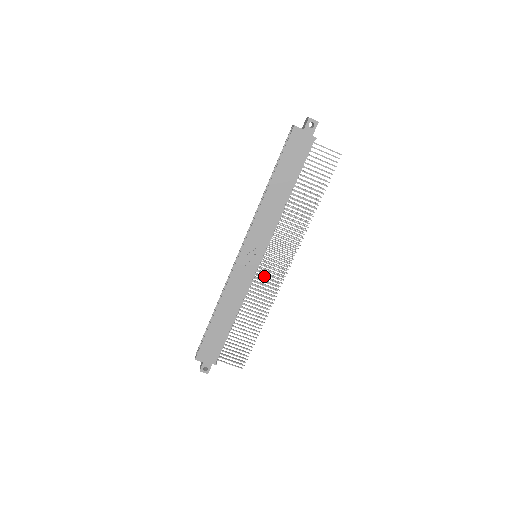
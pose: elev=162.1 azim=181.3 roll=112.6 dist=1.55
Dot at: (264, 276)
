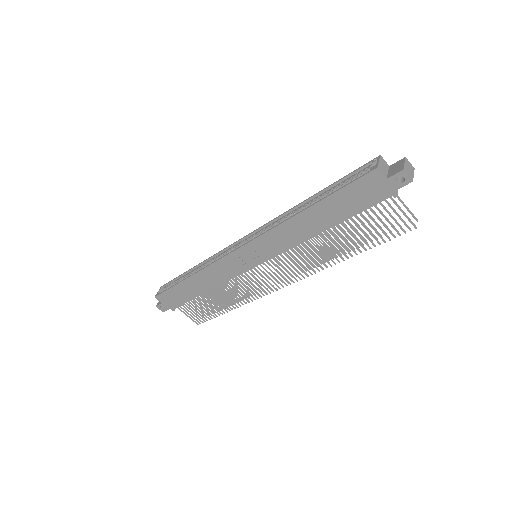
Dot at: (255, 278)
